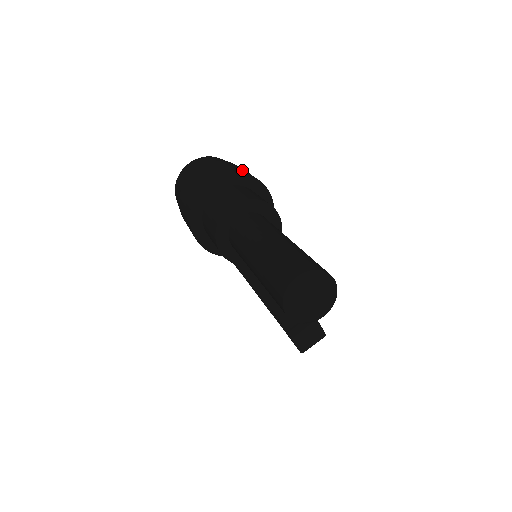
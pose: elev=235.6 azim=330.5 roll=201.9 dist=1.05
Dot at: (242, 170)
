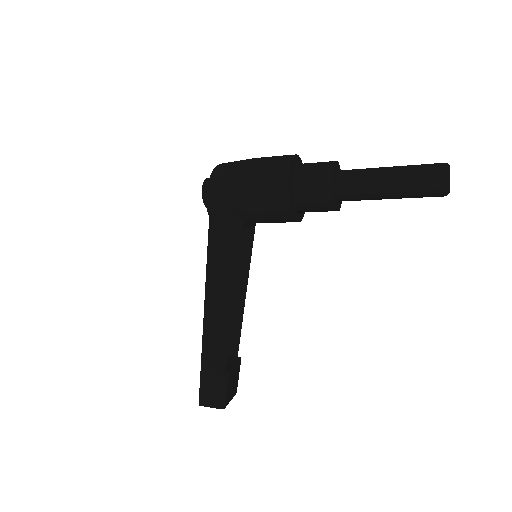
Dot at: occluded
